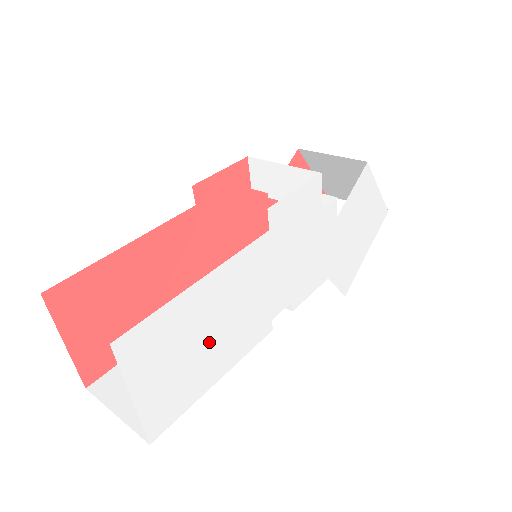
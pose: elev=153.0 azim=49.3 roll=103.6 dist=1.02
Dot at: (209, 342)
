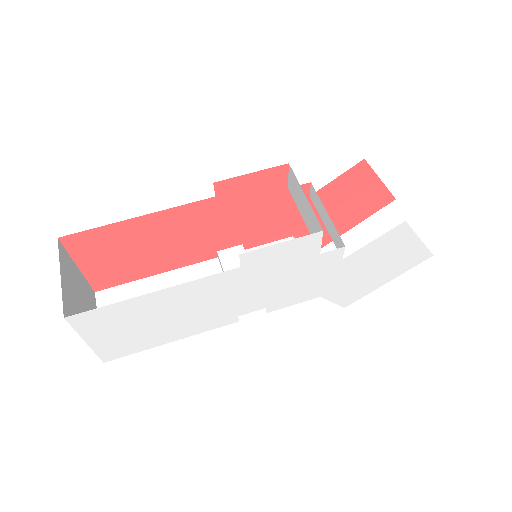
Dot at: (163, 323)
